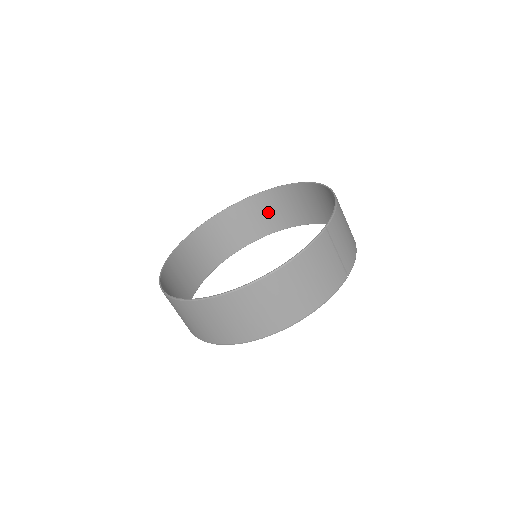
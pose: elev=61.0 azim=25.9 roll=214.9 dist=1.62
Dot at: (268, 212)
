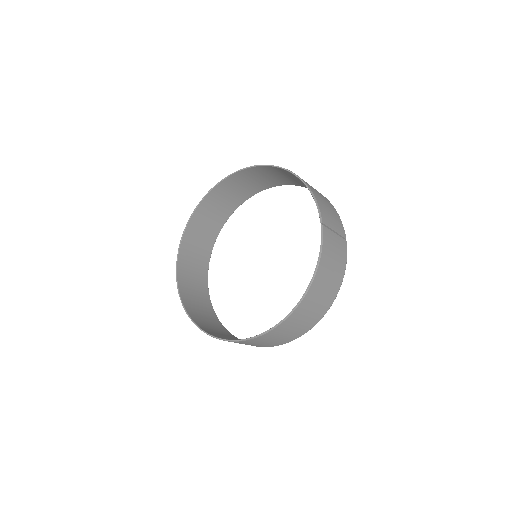
Dot at: (225, 198)
